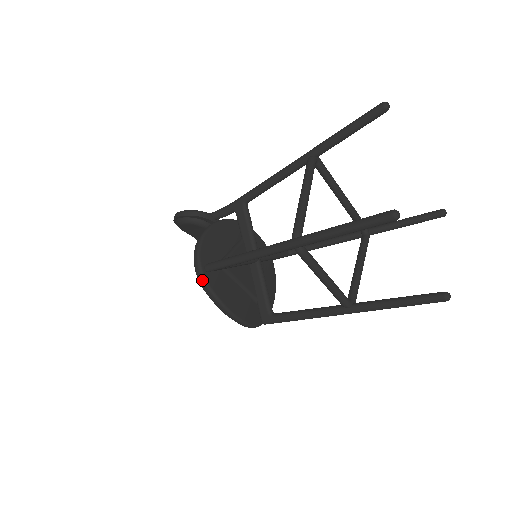
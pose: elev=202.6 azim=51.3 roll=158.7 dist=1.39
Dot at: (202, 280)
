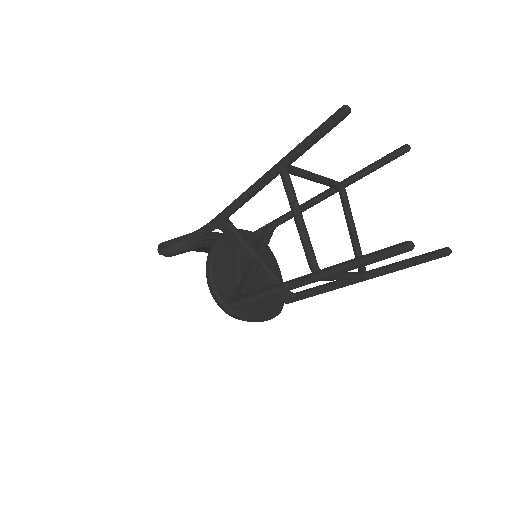
Dot at: (233, 315)
